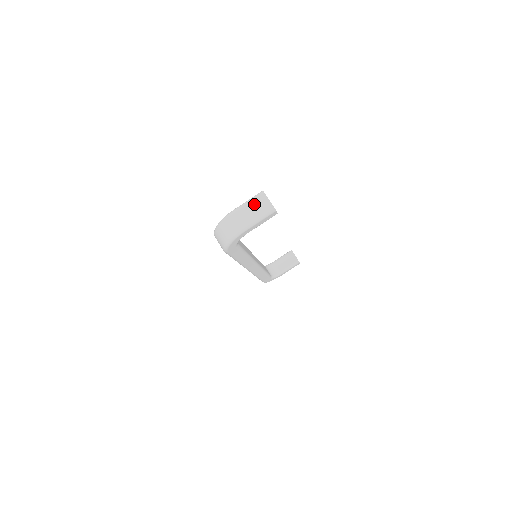
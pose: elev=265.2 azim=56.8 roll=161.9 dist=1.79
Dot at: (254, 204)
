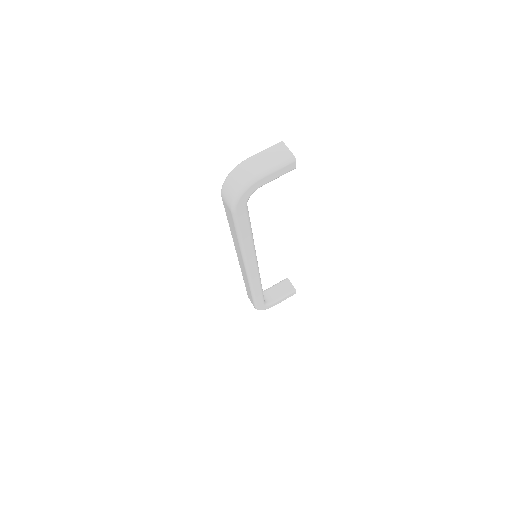
Dot at: (271, 152)
